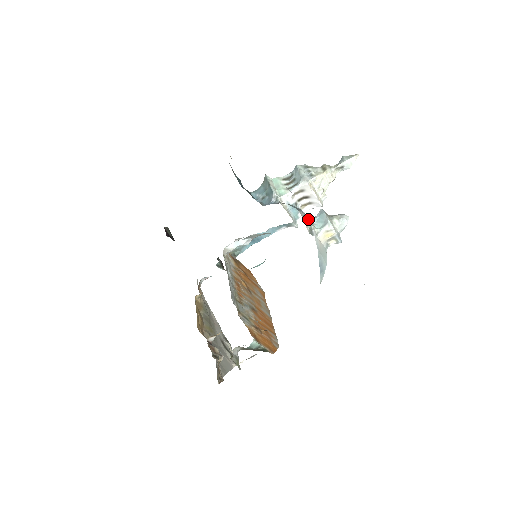
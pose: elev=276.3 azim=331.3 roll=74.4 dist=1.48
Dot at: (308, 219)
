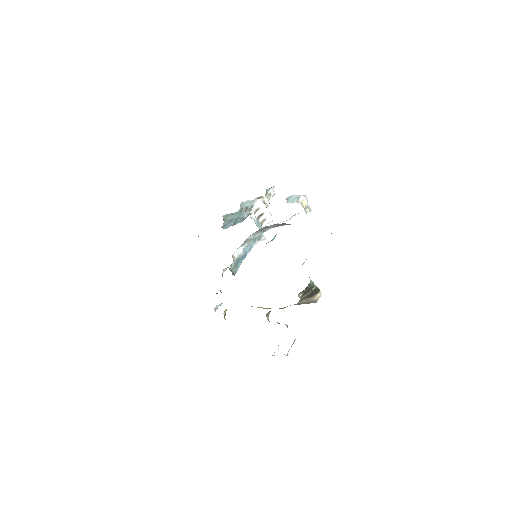
Dot at: occluded
